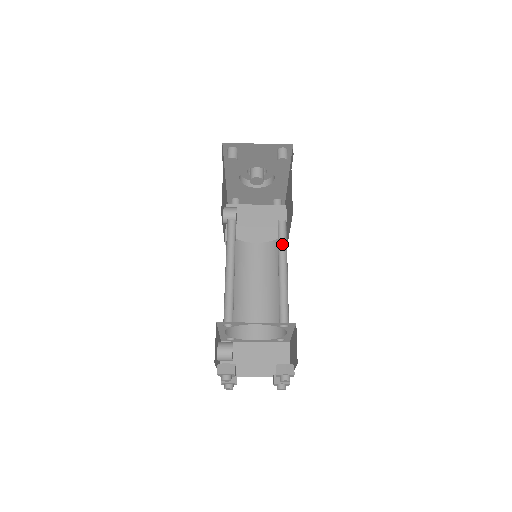
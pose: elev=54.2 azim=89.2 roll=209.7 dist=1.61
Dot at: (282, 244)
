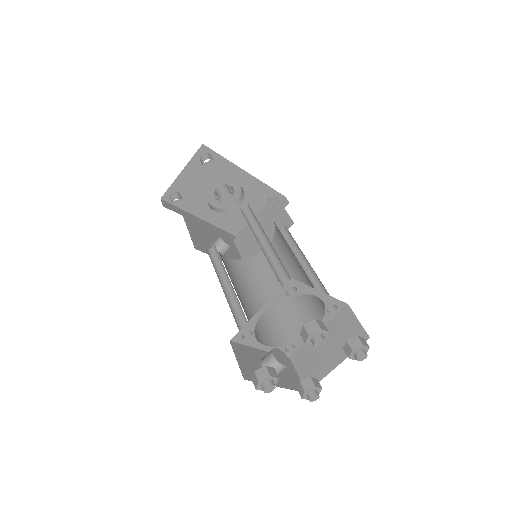
Dot at: (256, 225)
